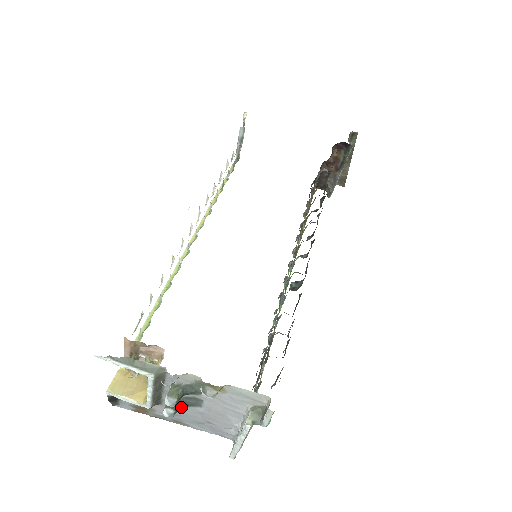
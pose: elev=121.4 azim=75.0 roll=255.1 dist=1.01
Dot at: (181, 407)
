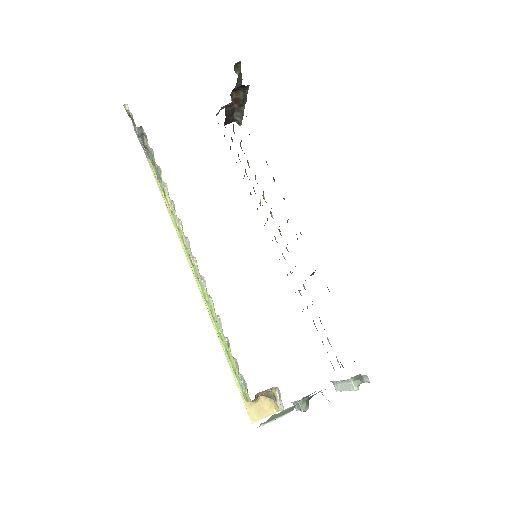
Dot at: occluded
